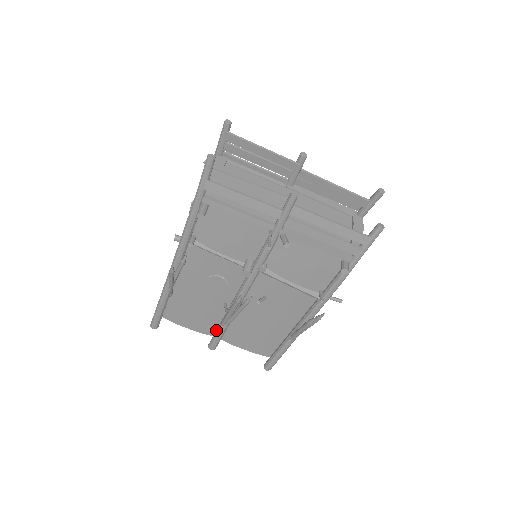
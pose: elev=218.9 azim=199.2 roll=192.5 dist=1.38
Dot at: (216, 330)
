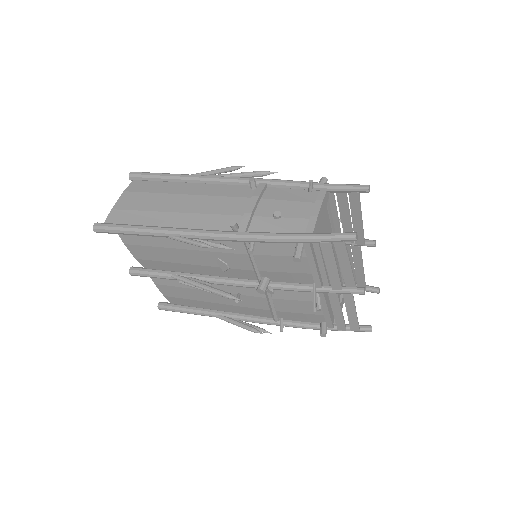
Dot at: (157, 271)
